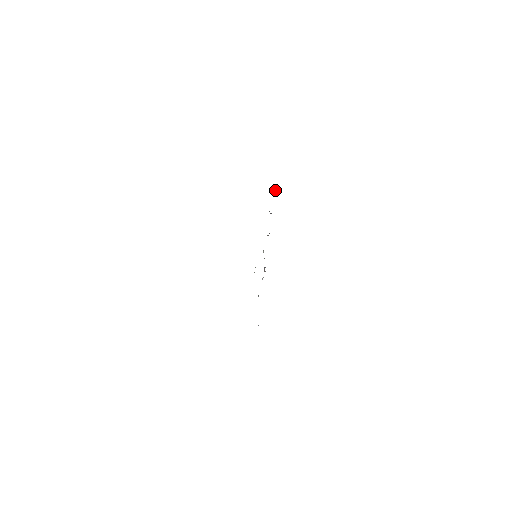
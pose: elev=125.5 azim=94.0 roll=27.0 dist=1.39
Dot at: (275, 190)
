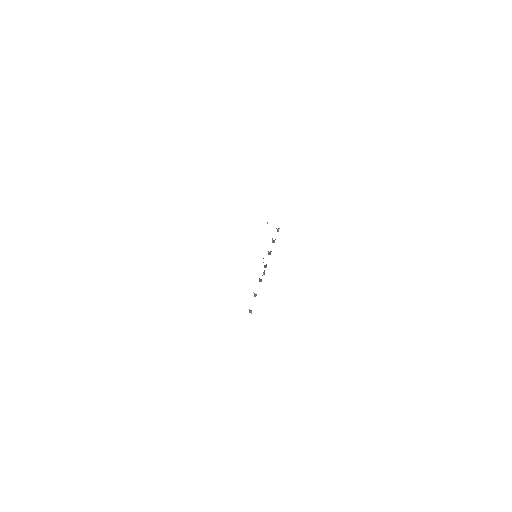
Dot at: occluded
